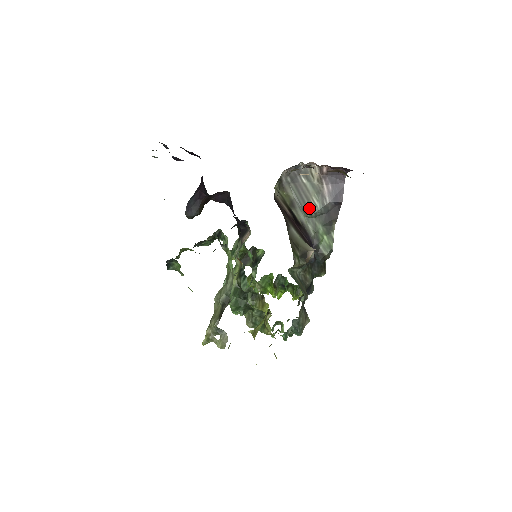
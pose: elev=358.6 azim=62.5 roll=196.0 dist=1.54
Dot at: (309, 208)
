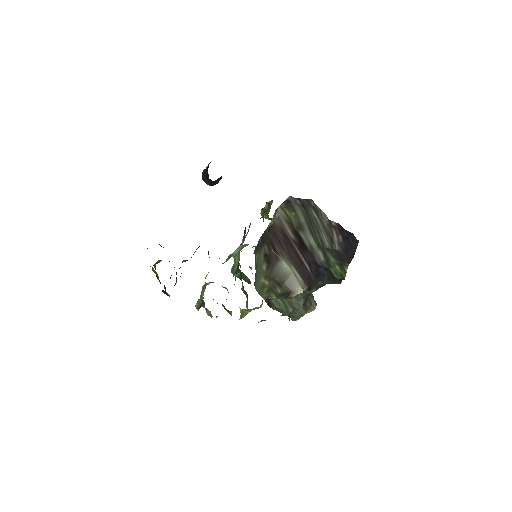
Dot at: (319, 239)
